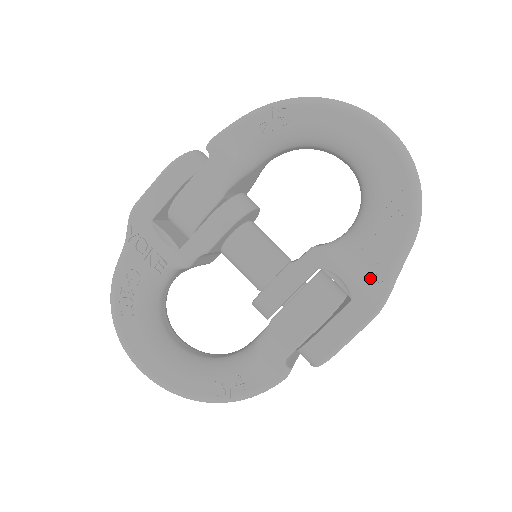
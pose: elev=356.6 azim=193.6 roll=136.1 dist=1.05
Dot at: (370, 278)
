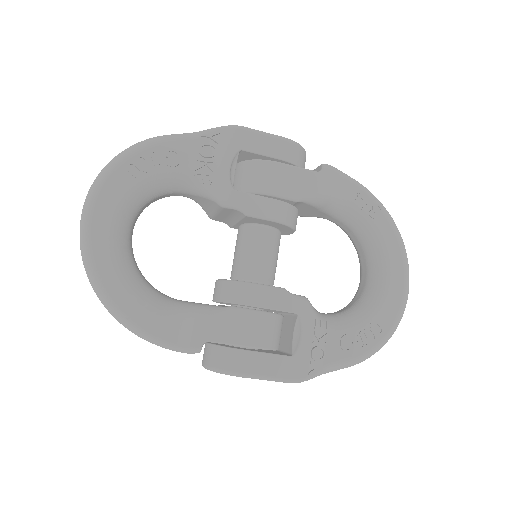
Dot at: (314, 357)
